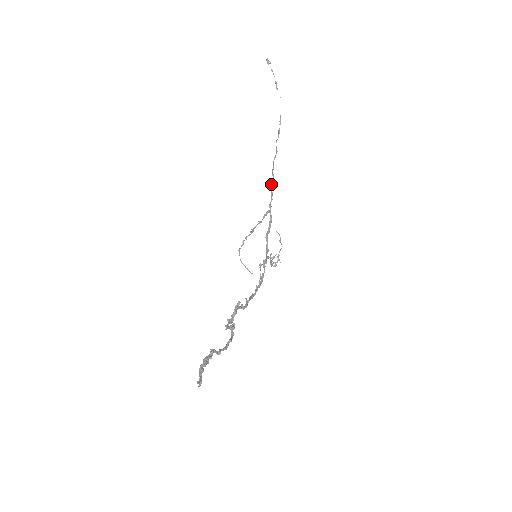
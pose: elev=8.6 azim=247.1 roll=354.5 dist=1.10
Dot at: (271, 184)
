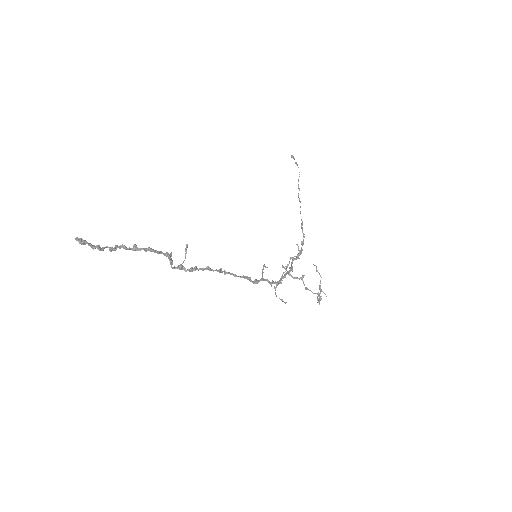
Dot at: (301, 227)
